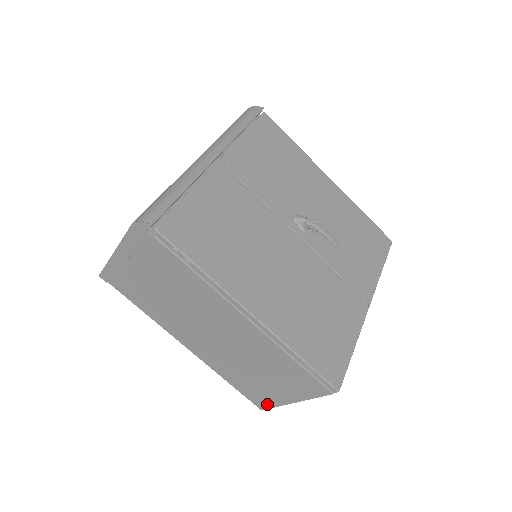
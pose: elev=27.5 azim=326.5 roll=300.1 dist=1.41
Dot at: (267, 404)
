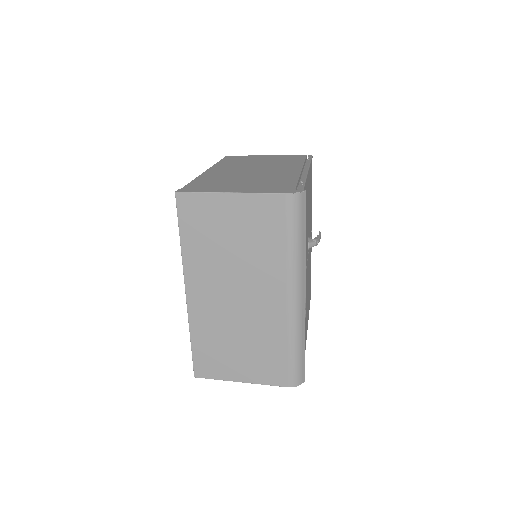
Dot at: occluded
